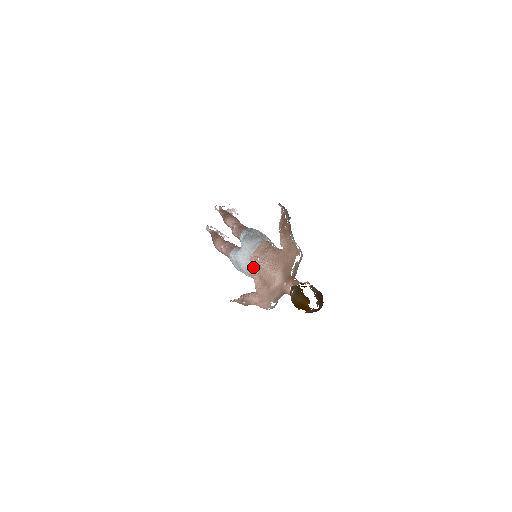
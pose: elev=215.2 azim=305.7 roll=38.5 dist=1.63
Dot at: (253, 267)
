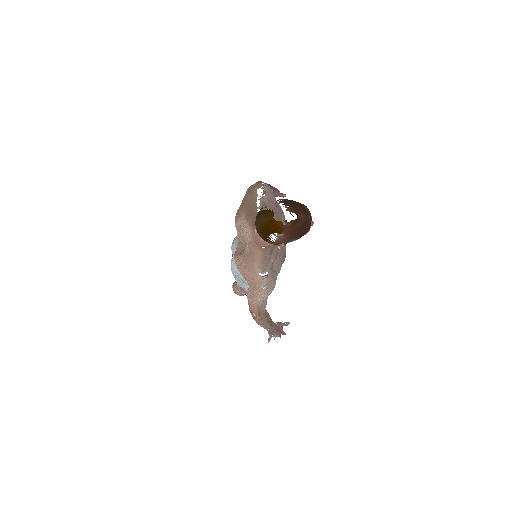
Dot at: occluded
